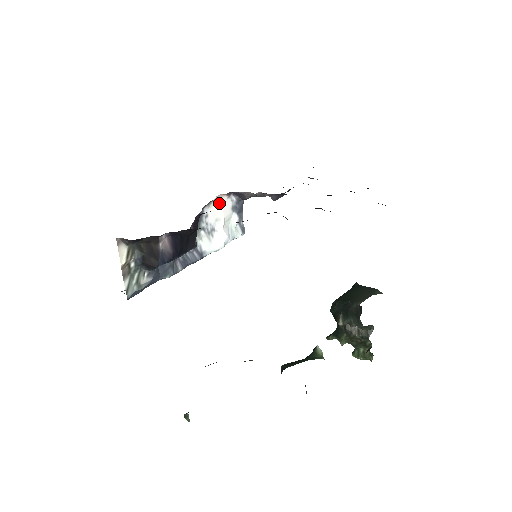
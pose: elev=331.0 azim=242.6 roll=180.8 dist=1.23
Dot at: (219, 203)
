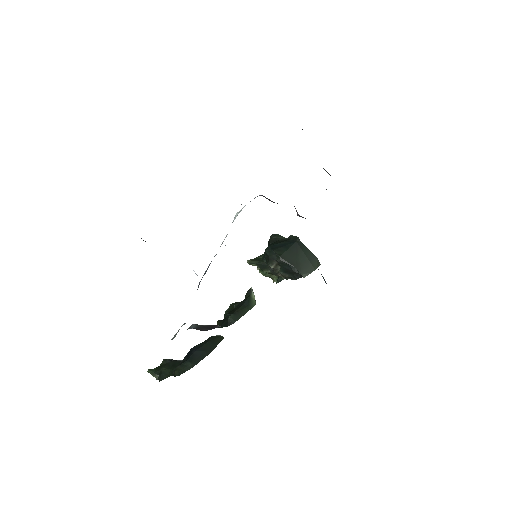
Dot at: occluded
